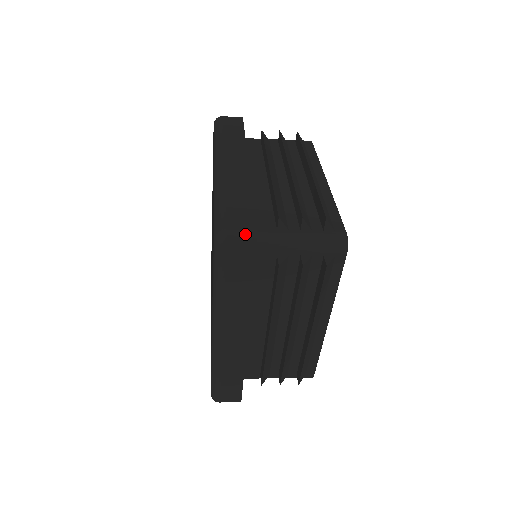
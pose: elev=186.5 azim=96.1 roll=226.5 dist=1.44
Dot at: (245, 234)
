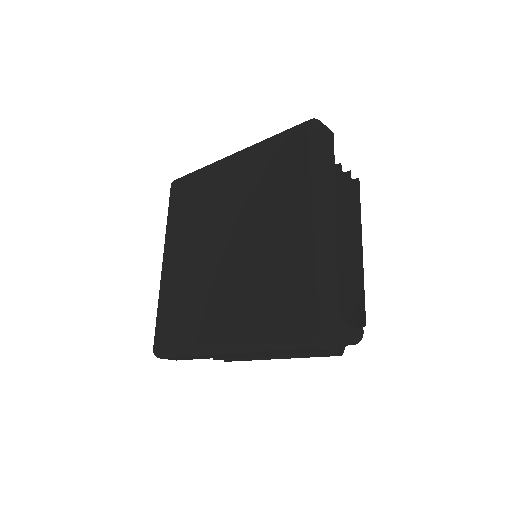
Dot at: occluded
